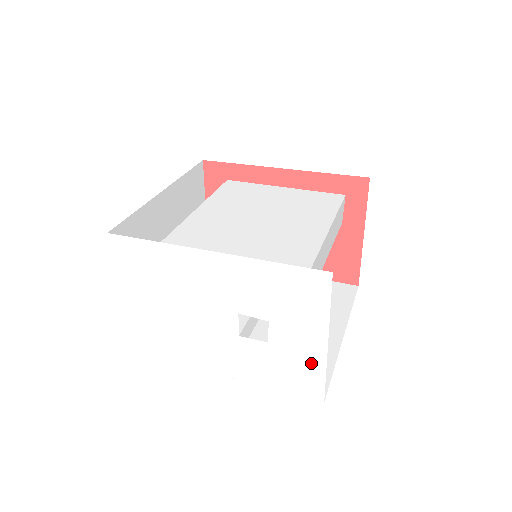
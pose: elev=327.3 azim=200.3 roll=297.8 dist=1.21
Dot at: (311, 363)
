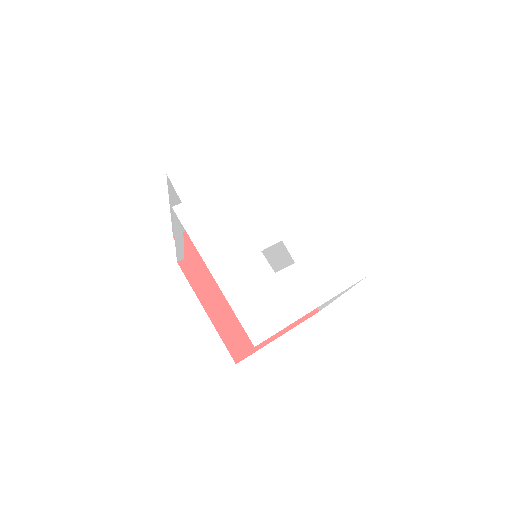
Dot at: (286, 311)
